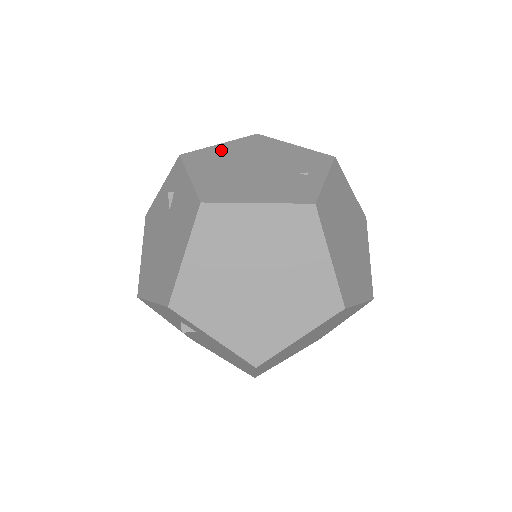
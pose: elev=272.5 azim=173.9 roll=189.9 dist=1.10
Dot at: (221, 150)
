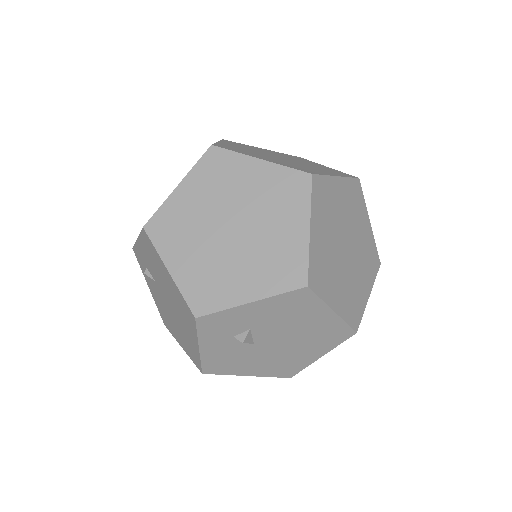
Dot at: occluded
